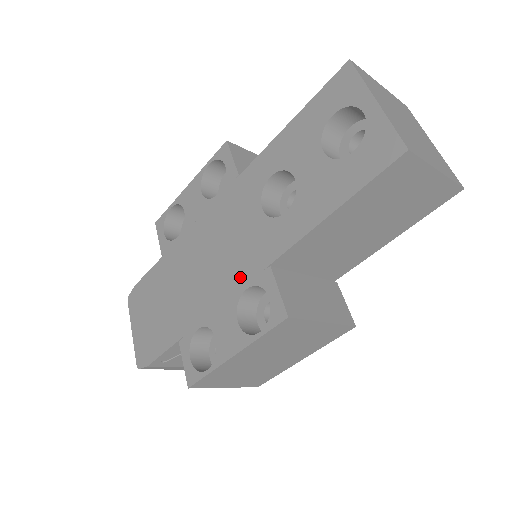
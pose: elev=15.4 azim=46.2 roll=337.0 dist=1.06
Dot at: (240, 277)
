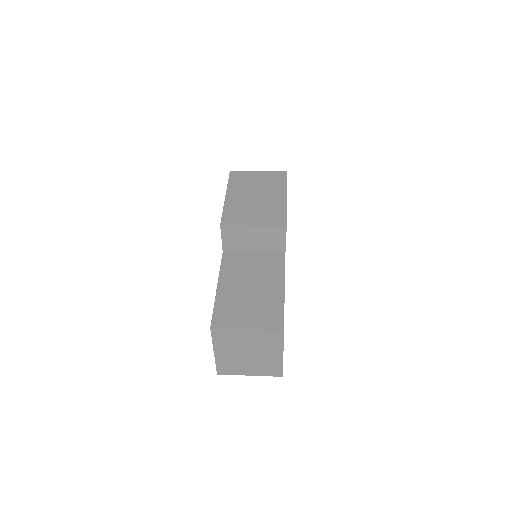
Dot at: occluded
